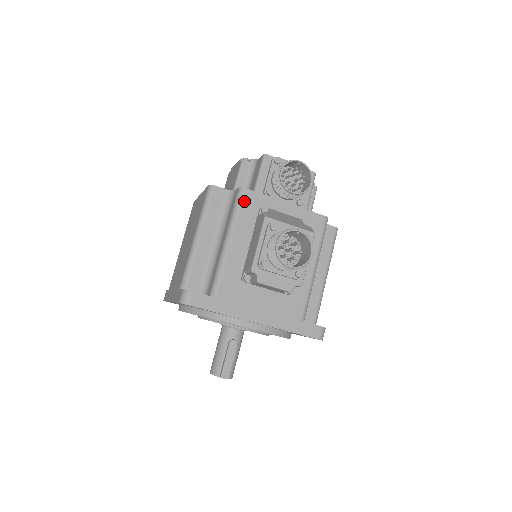
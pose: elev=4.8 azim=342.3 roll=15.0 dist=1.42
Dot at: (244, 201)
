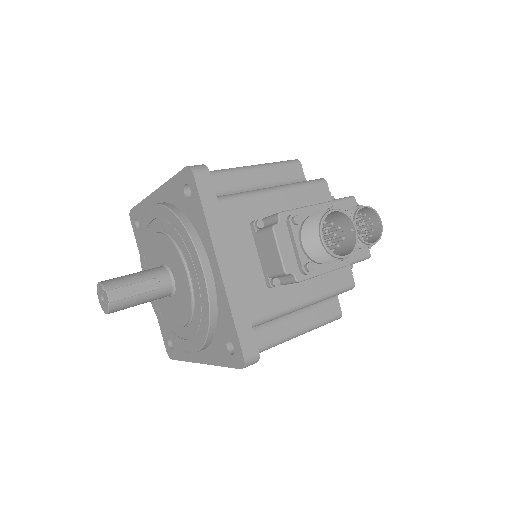
Dot at: (317, 187)
